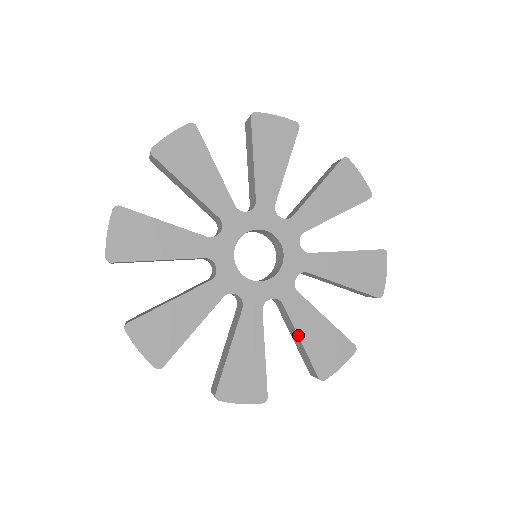
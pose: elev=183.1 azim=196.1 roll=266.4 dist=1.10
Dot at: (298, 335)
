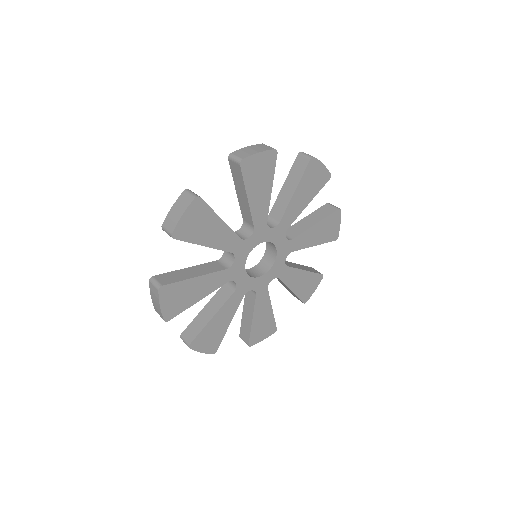
Dot at: occluded
